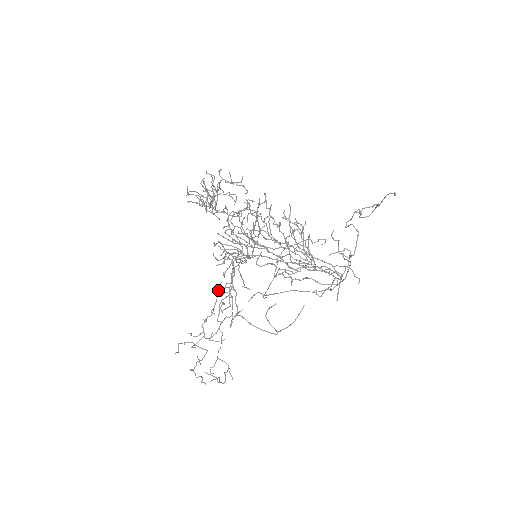
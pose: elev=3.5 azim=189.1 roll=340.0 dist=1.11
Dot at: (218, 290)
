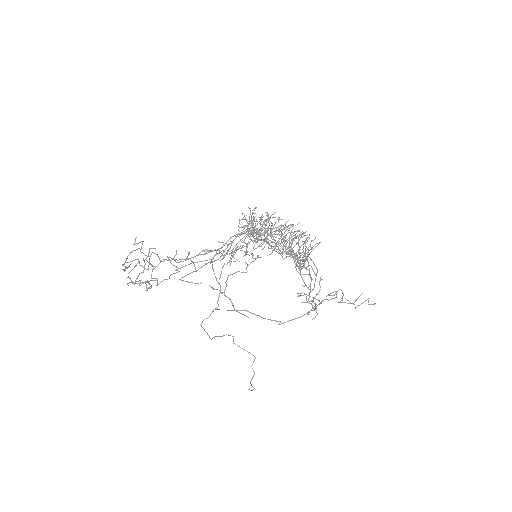
Dot at: (208, 250)
